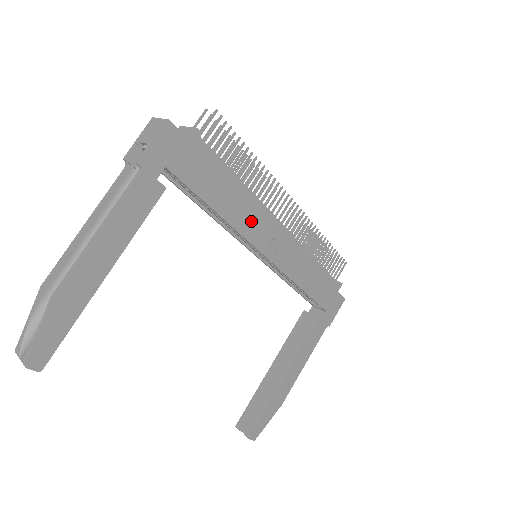
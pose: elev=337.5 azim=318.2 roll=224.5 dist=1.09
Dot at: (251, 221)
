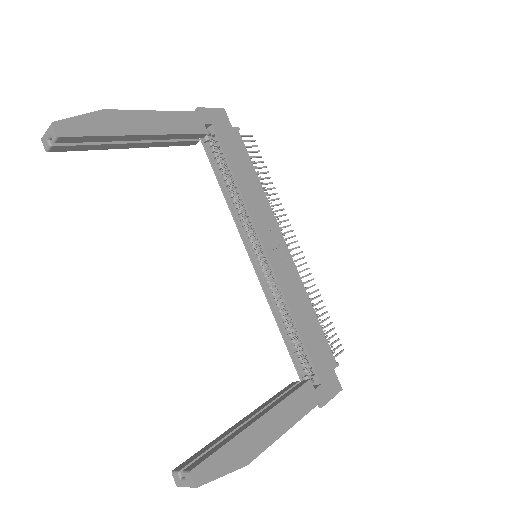
Dot at: (260, 212)
